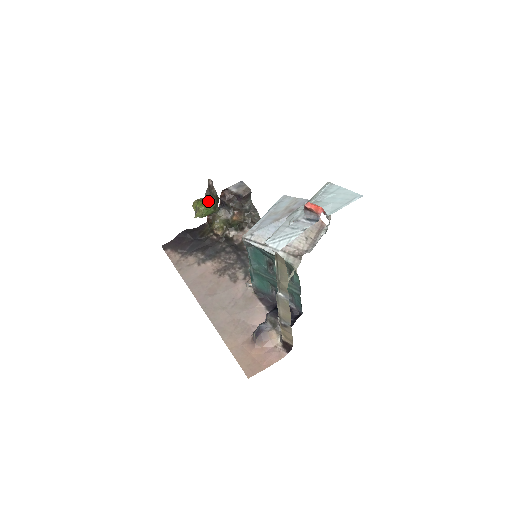
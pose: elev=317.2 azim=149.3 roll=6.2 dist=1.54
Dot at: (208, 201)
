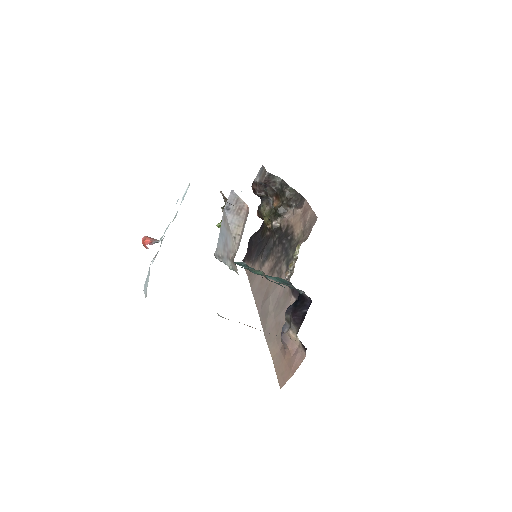
Dot at: occluded
